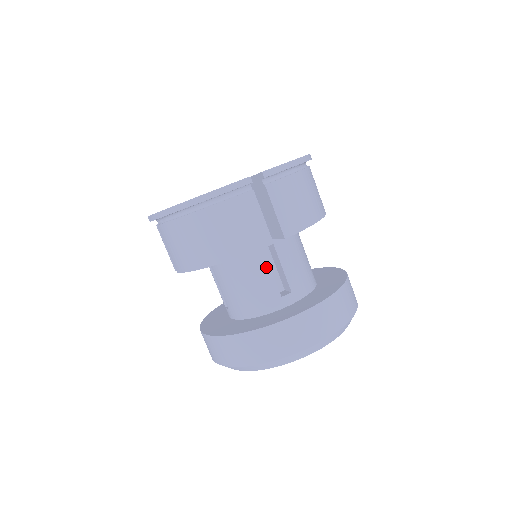
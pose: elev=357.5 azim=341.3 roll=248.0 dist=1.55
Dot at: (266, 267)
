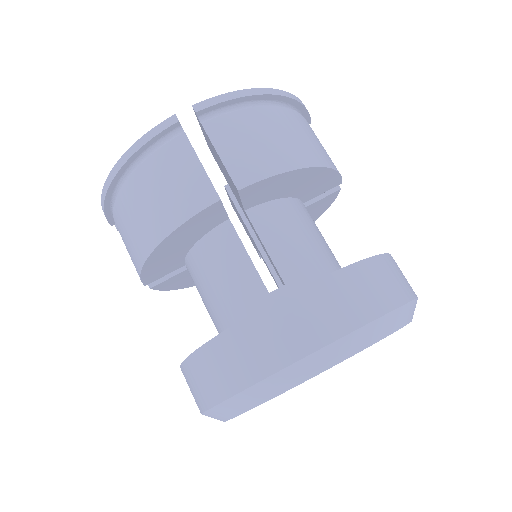
Dot at: (240, 251)
